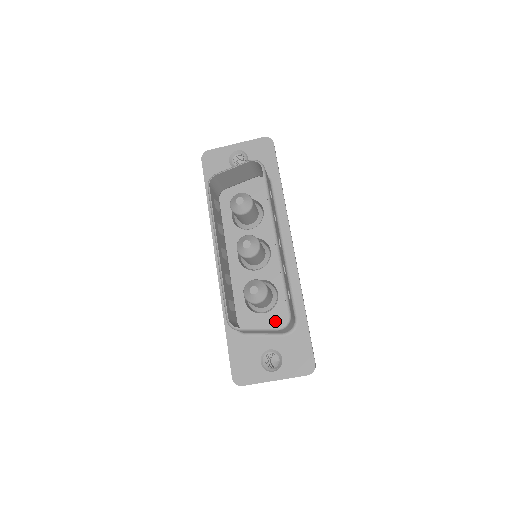
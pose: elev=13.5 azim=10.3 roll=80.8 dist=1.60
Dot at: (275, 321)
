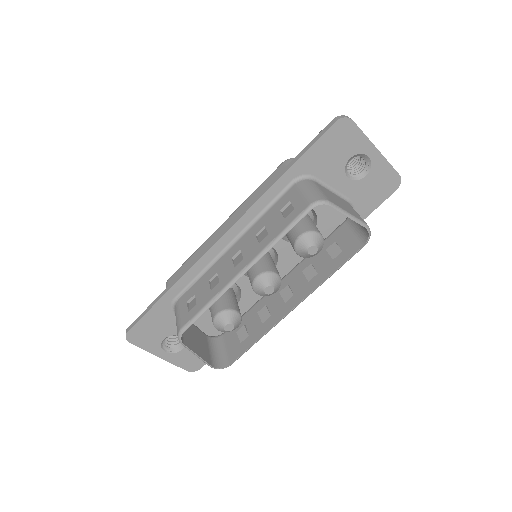
Dot at: (209, 321)
